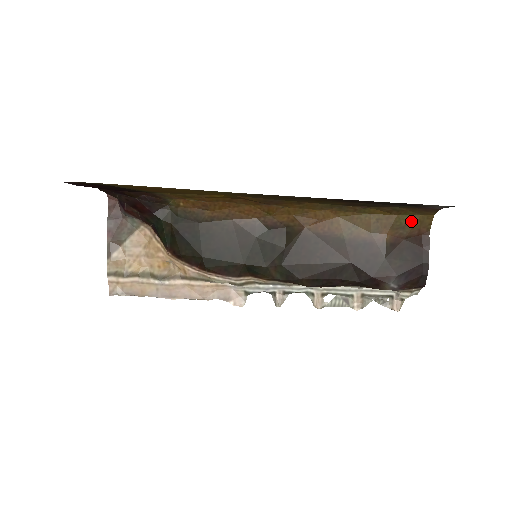
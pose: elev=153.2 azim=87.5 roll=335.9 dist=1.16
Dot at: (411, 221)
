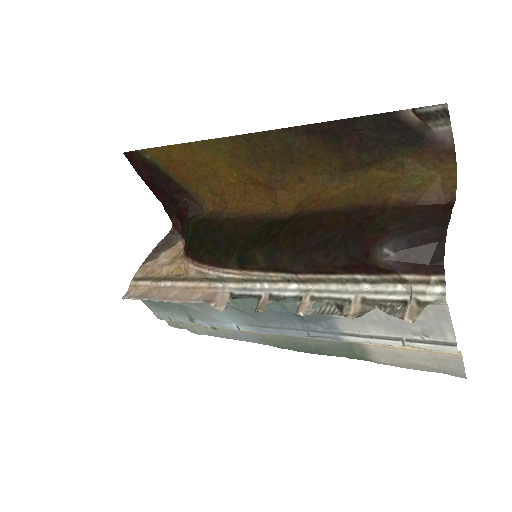
Dot at: (425, 182)
